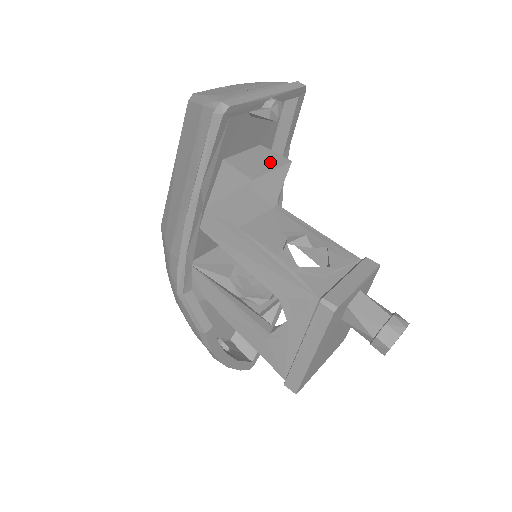
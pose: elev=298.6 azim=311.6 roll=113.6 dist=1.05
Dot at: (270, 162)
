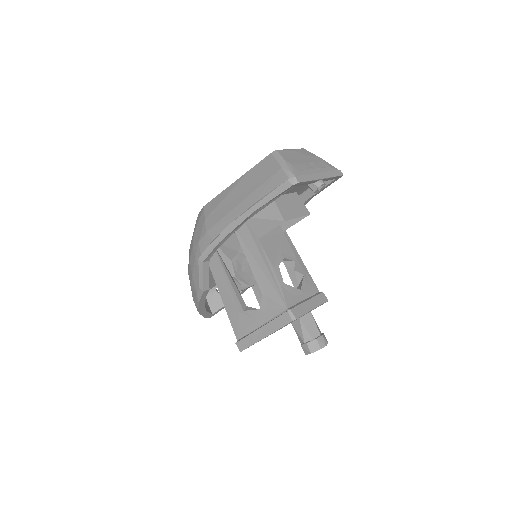
Dot at: (298, 210)
